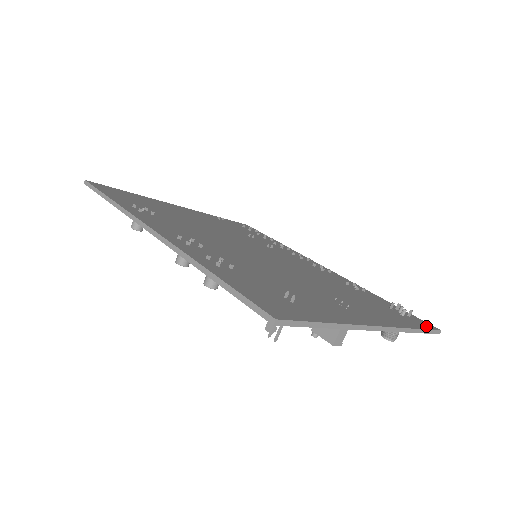
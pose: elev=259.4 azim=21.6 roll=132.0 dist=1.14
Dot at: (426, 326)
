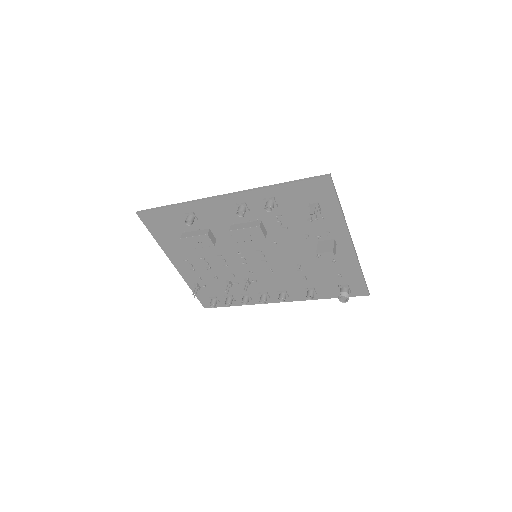
Dot at: (362, 285)
